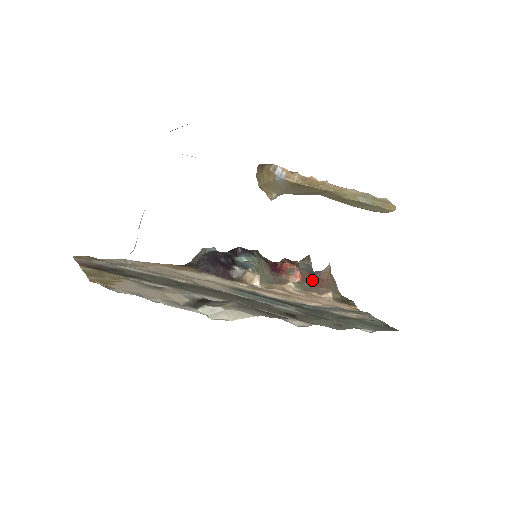
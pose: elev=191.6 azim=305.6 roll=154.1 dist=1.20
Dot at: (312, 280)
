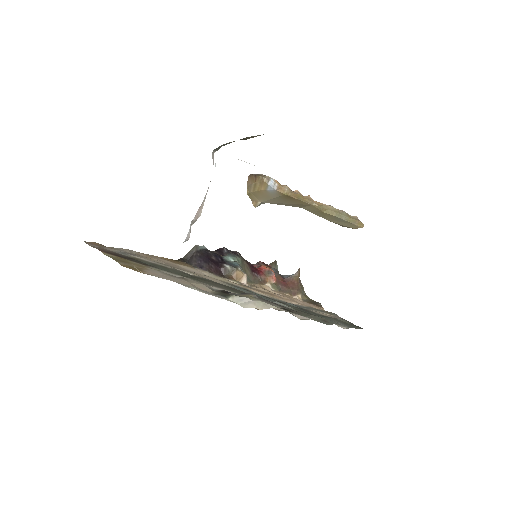
Dot at: (285, 282)
